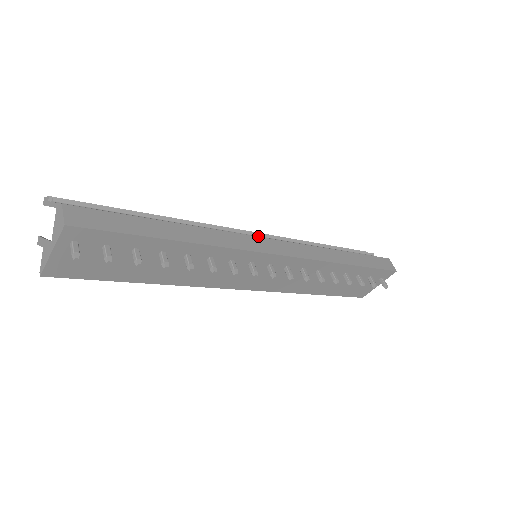
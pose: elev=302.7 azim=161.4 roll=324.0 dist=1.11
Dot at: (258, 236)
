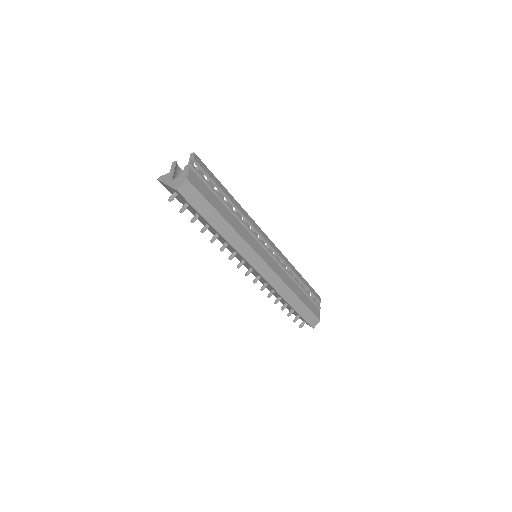
Dot at: (267, 251)
